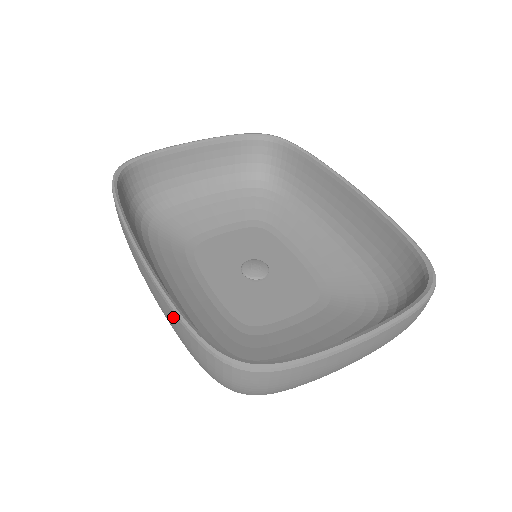
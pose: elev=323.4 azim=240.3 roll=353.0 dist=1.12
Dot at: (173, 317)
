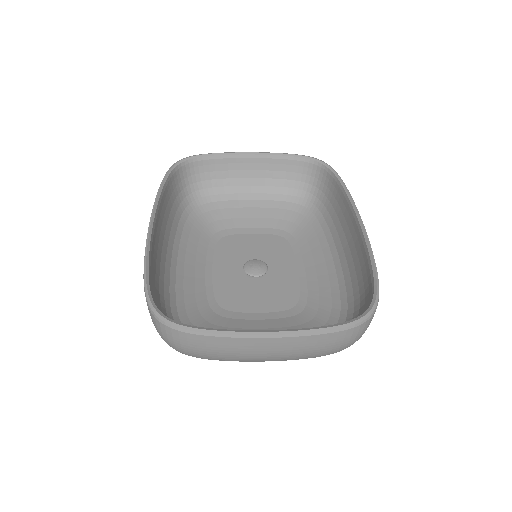
Dot at: occluded
